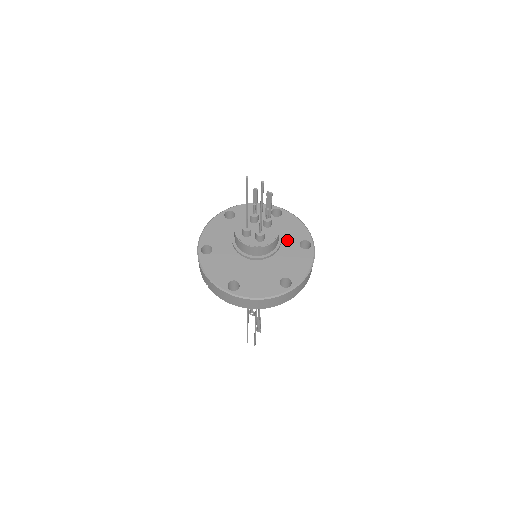
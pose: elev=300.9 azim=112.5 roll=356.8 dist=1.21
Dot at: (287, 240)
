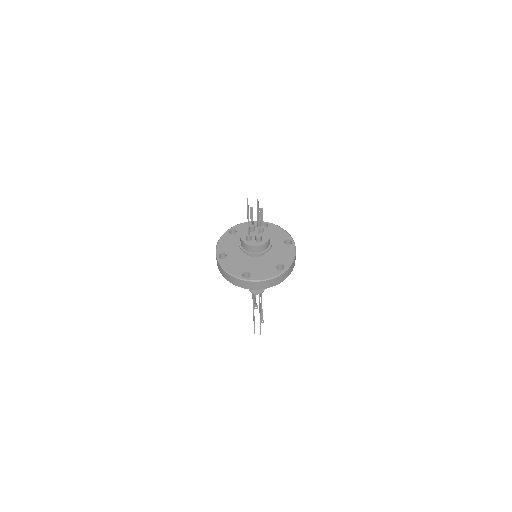
Dot at: (275, 241)
